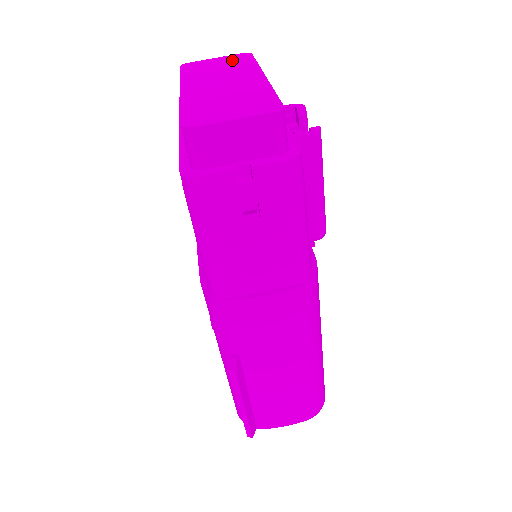
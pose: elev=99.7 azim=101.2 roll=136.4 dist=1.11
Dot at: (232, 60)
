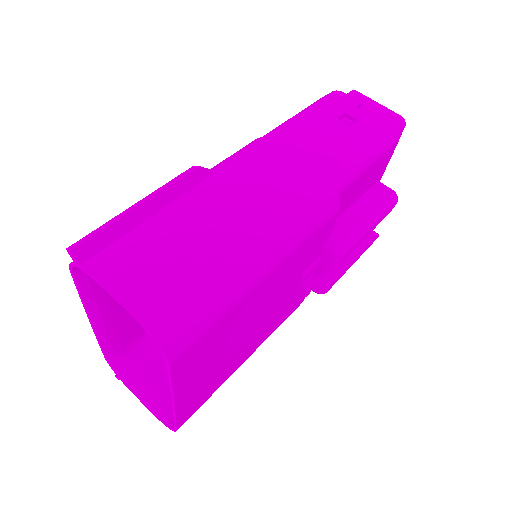
Dot at: occluded
